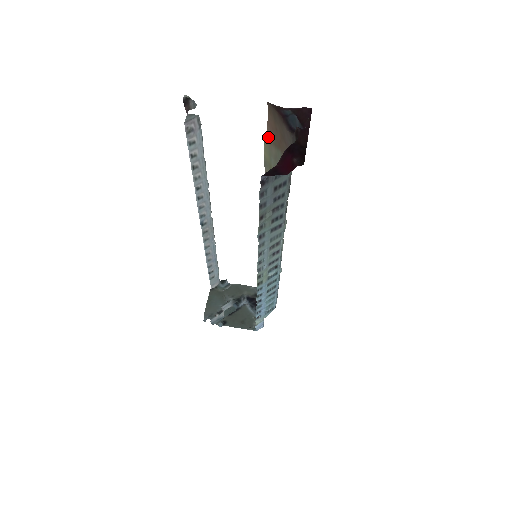
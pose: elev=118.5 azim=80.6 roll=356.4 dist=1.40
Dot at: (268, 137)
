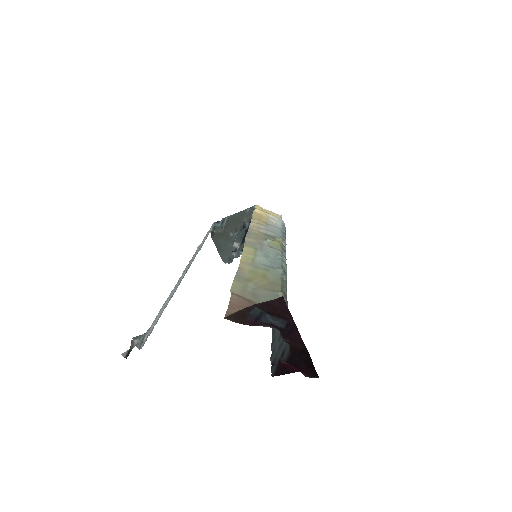
Dot at: (234, 295)
